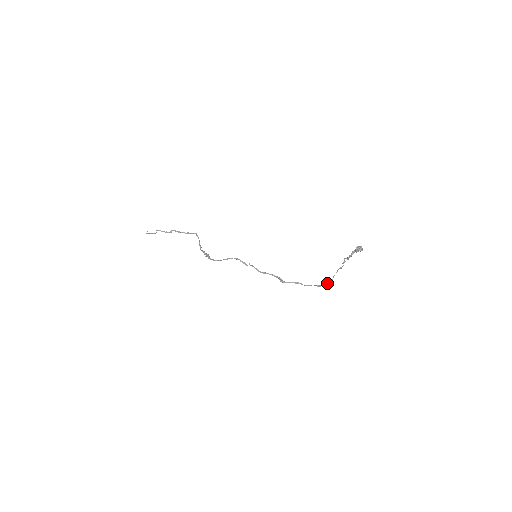
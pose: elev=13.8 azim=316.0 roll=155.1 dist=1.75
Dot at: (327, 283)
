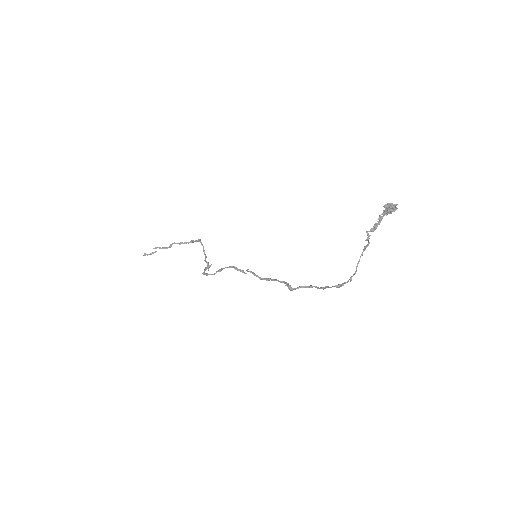
Dot at: (349, 279)
